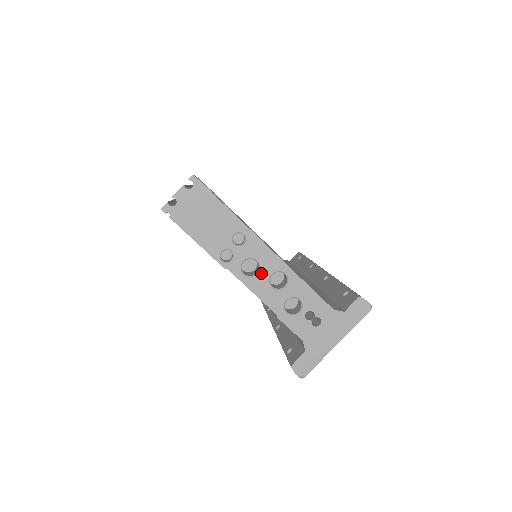
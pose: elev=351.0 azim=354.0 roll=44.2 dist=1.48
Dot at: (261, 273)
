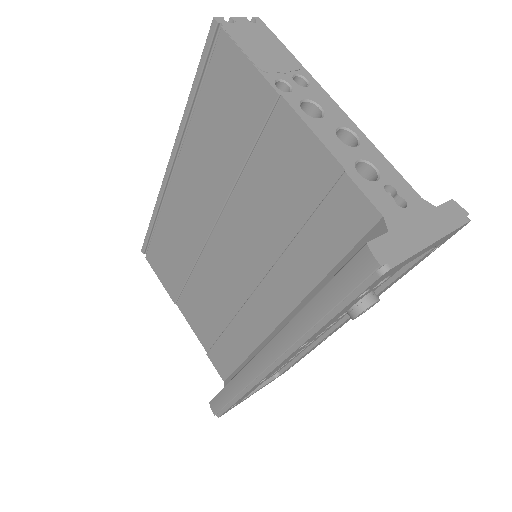
Dot at: (325, 120)
